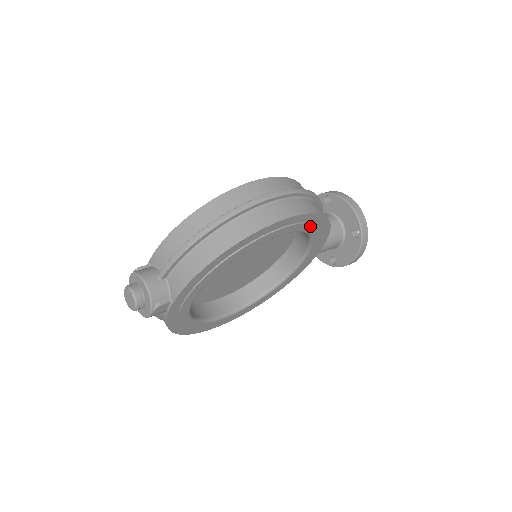
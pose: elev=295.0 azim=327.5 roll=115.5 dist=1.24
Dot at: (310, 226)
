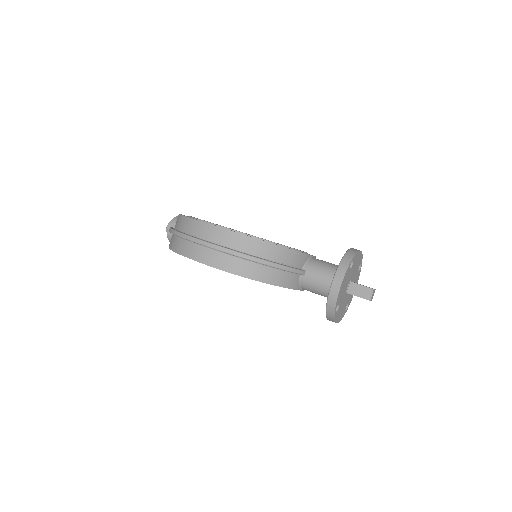
Dot at: occluded
